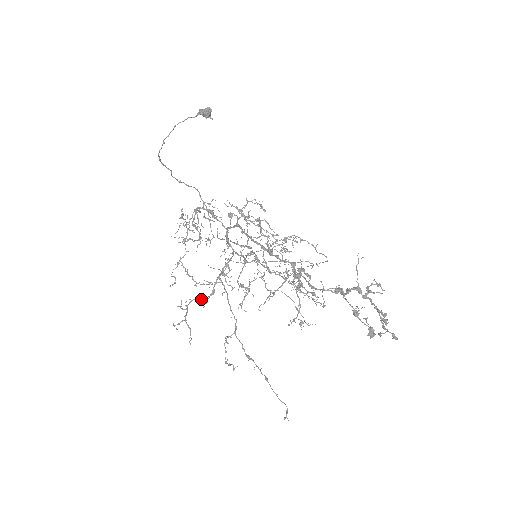
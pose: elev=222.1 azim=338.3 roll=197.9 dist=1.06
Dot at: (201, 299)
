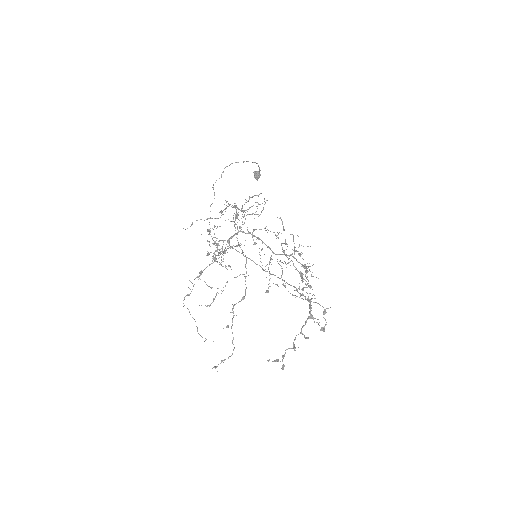
Dot at: occluded
